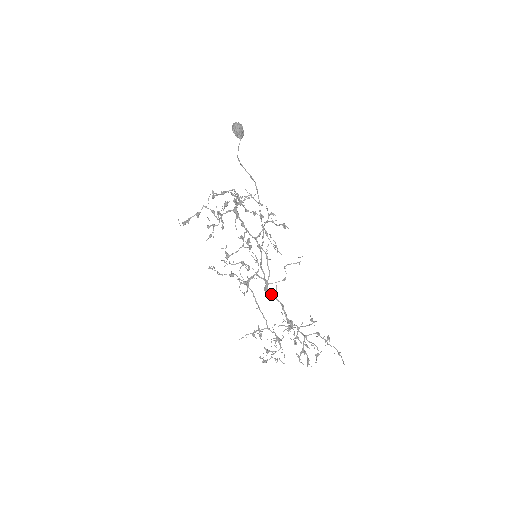
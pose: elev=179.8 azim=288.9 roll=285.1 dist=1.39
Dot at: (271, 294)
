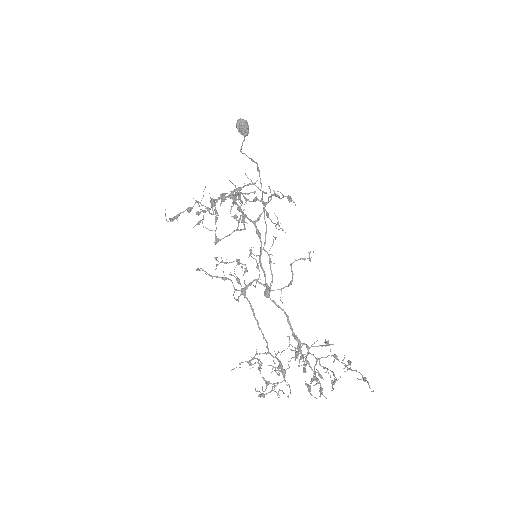
Dot at: (273, 300)
